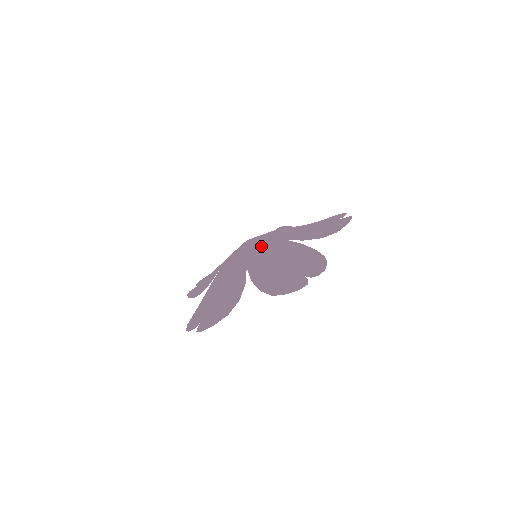
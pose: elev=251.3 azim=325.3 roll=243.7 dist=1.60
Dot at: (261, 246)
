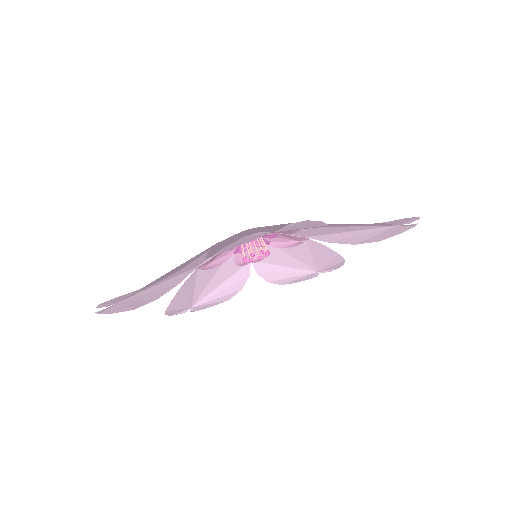
Dot at: occluded
